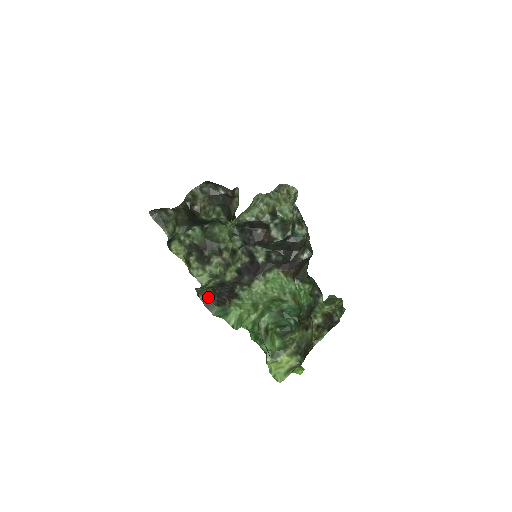
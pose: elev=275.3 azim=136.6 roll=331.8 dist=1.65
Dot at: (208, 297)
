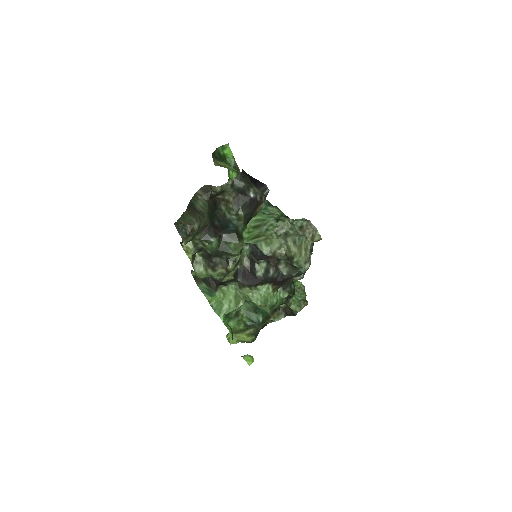
Dot at: occluded
